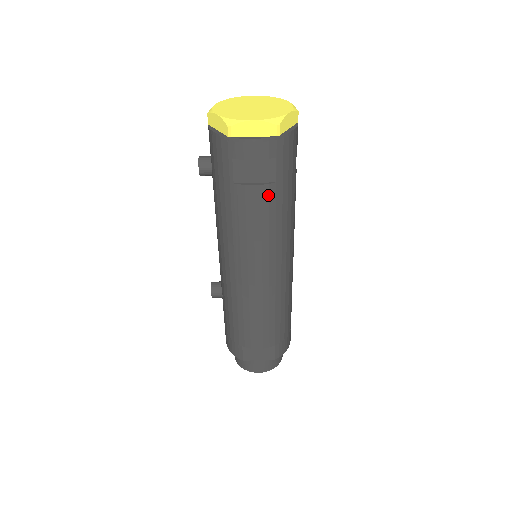
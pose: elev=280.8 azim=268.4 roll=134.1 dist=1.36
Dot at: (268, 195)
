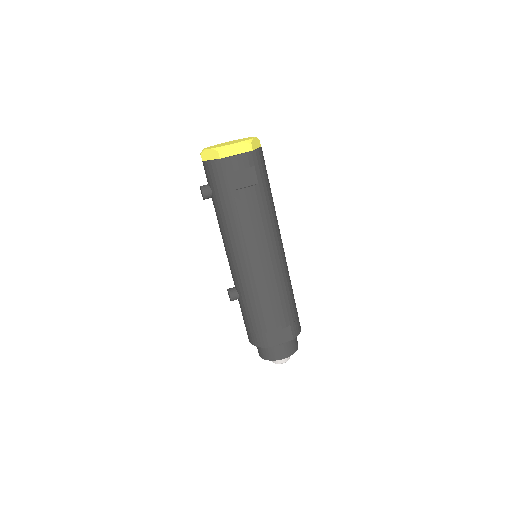
Dot at: (255, 194)
